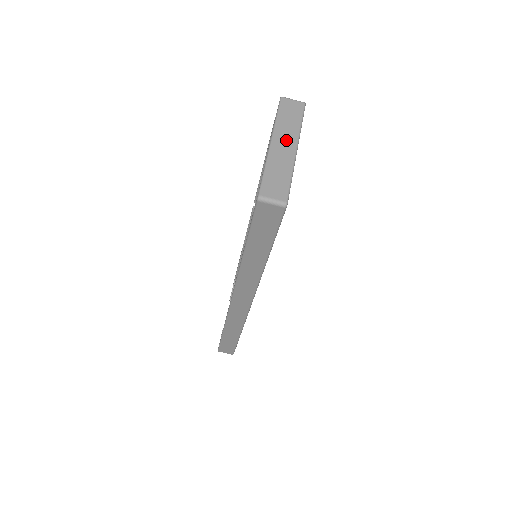
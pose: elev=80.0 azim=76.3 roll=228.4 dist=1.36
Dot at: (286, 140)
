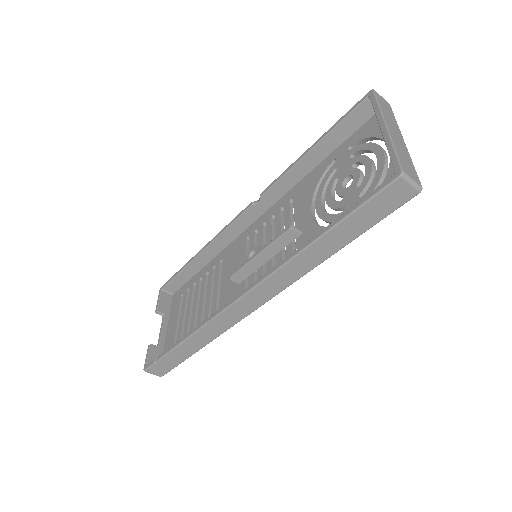
Dot at: (395, 130)
